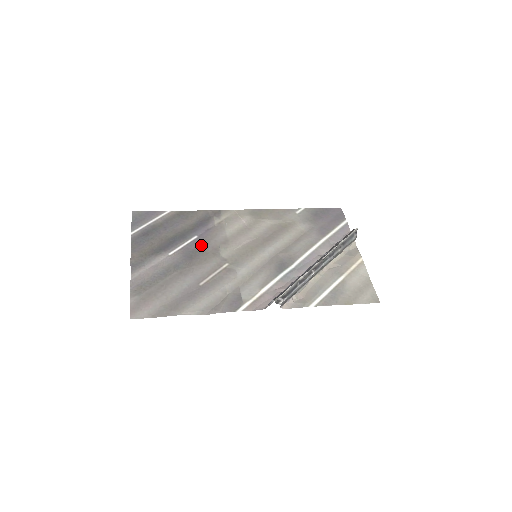
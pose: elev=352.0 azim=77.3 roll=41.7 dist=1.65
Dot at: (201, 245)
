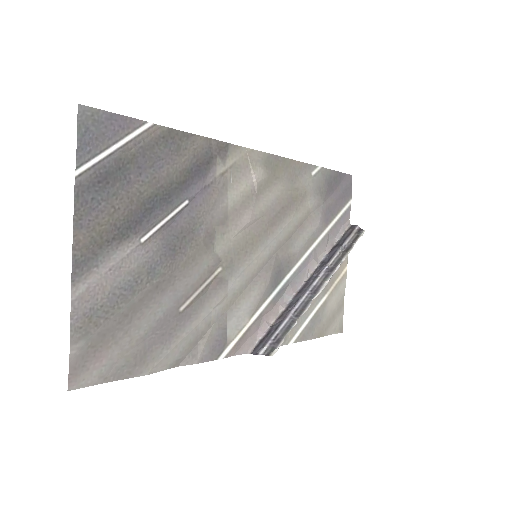
Dot at: (192, 224)
